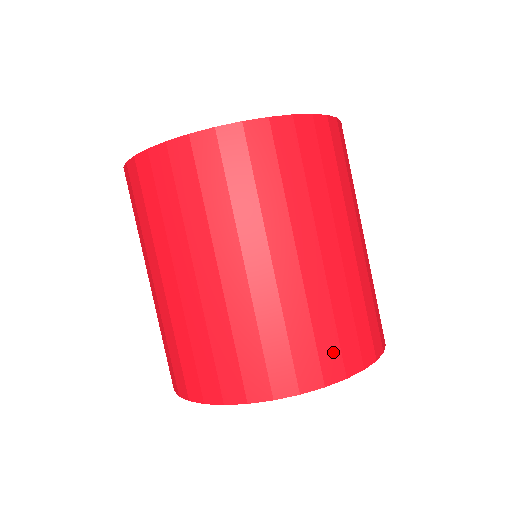
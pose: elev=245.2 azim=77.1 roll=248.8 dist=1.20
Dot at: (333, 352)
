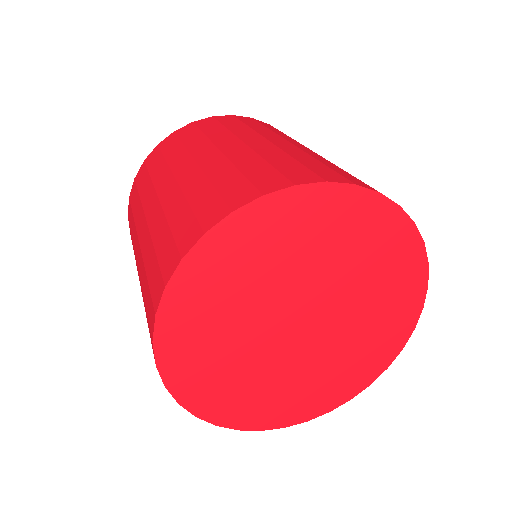
Dot at: (300, 171)
